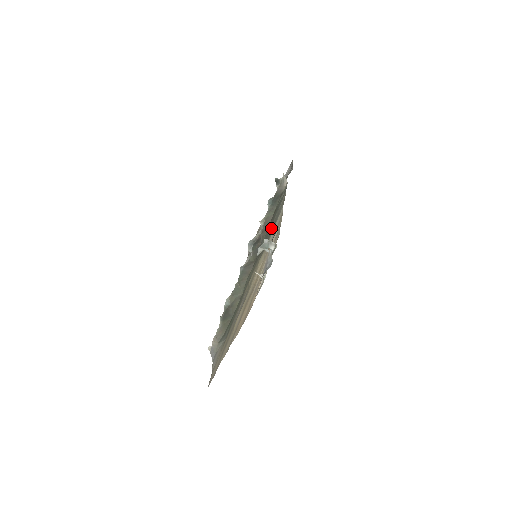
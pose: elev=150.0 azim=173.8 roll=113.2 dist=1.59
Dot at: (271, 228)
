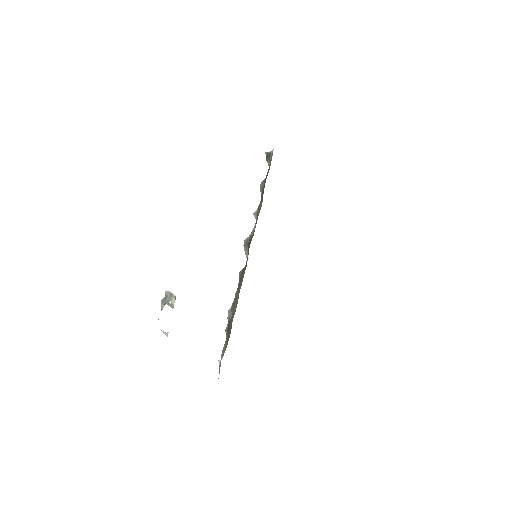
Dot at: occluded
